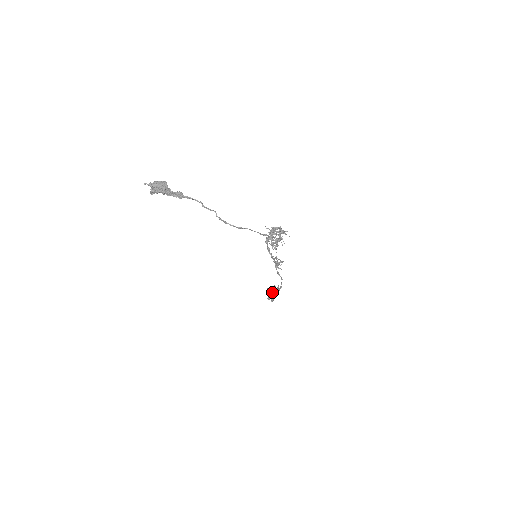
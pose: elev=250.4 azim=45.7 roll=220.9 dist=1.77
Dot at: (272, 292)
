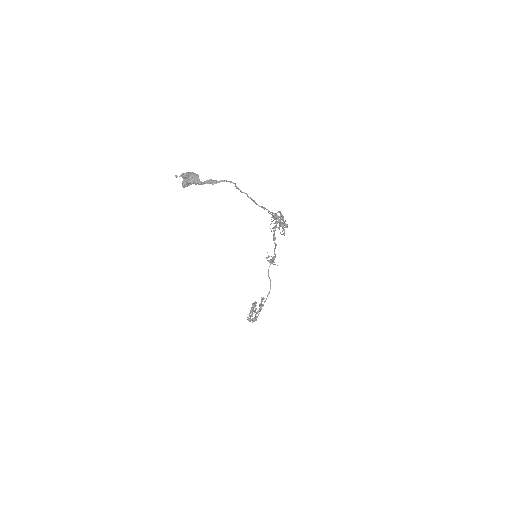
Dot at: (259, 305)
